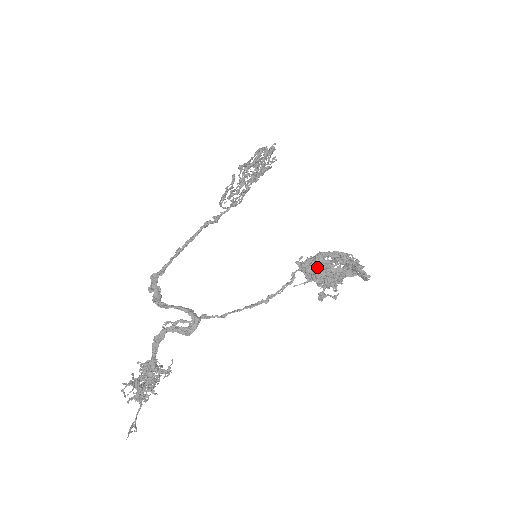
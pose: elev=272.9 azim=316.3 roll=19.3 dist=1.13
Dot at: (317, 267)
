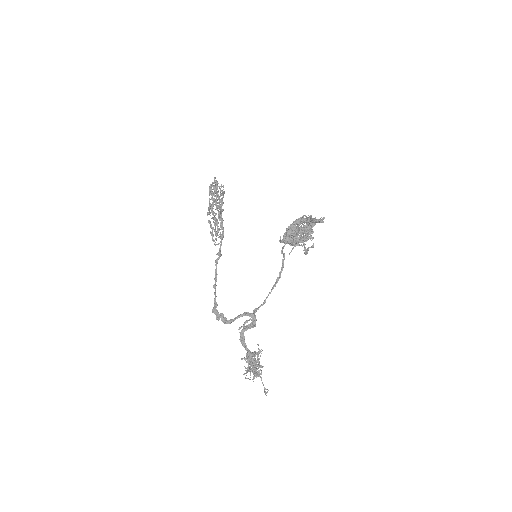
Dot at: (292, 236)
